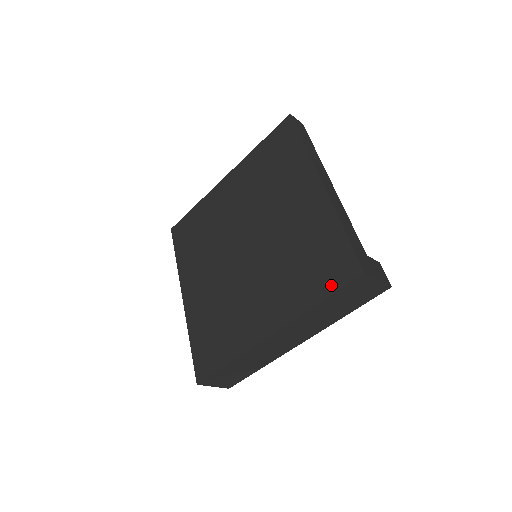
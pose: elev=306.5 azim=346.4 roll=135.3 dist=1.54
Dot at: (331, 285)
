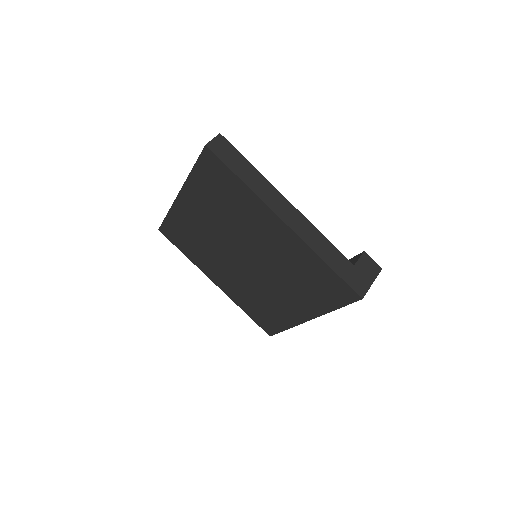
Dot at: (339, 301)
